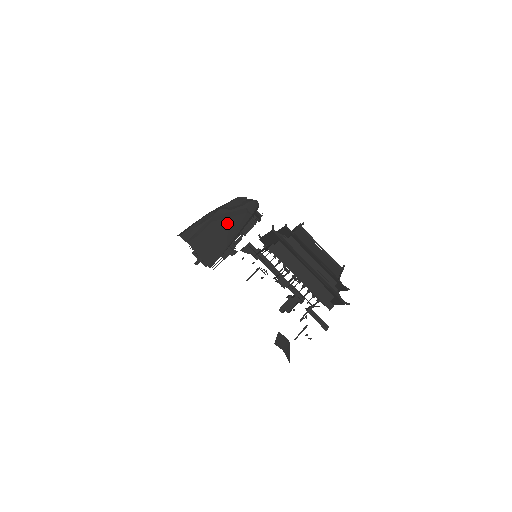
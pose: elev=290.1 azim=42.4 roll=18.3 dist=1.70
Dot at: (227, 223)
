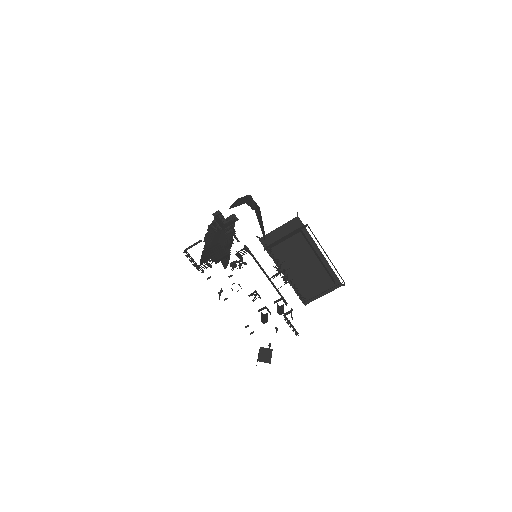
Dot at: (258, 209)
